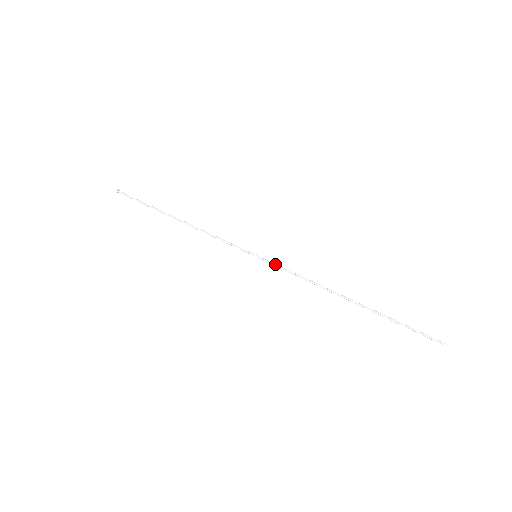
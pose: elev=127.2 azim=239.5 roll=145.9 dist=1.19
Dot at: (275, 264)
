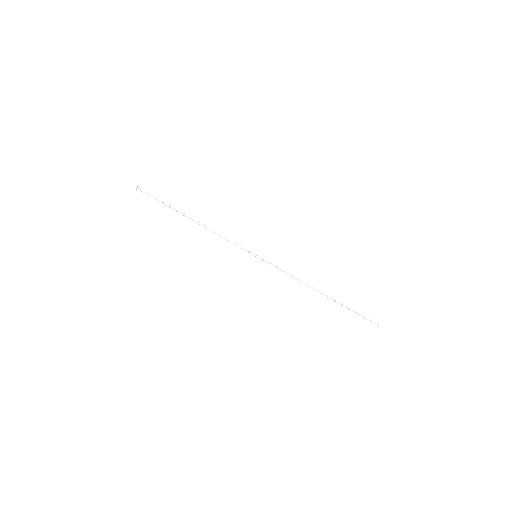
Dot at: (270, 264)
